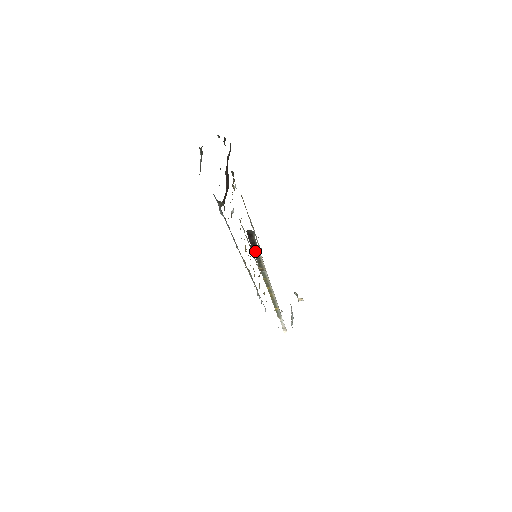
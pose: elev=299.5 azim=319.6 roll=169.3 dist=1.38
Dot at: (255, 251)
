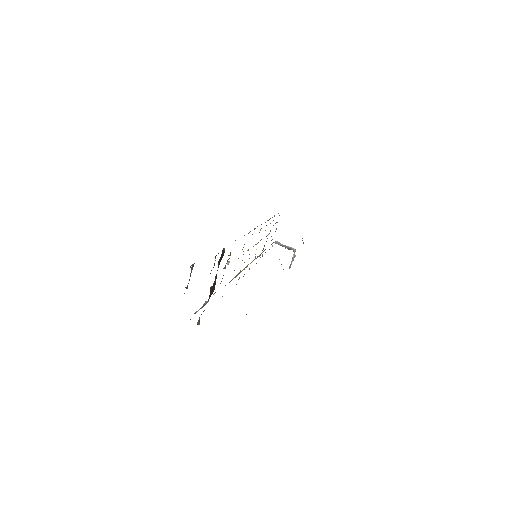
Dot at: occluded
